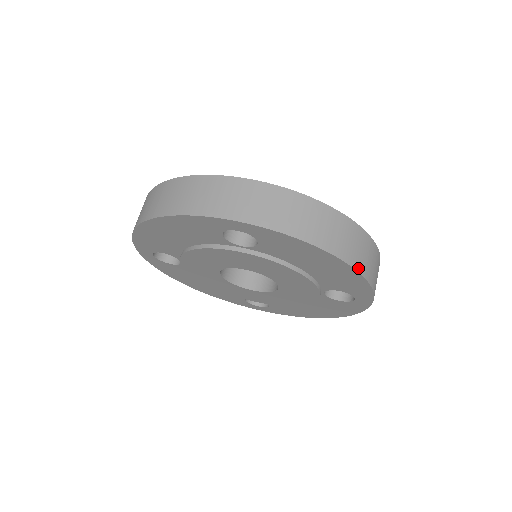
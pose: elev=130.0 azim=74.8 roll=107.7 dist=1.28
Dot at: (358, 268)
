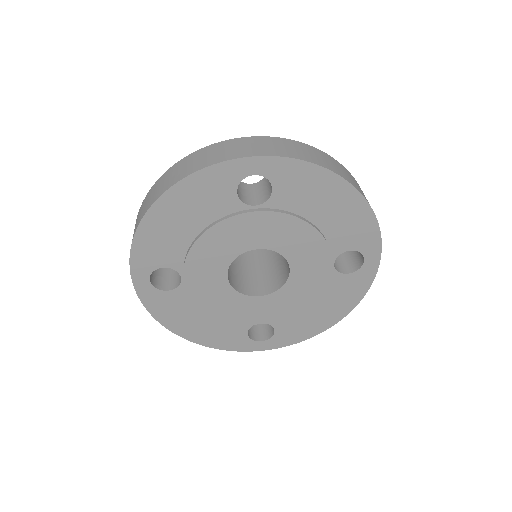
Dot at: (365, 198)
